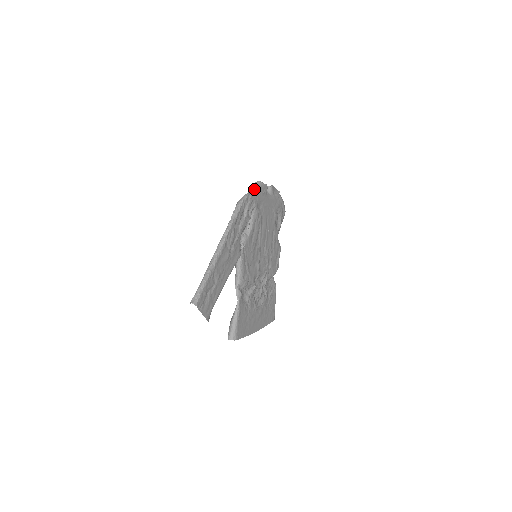
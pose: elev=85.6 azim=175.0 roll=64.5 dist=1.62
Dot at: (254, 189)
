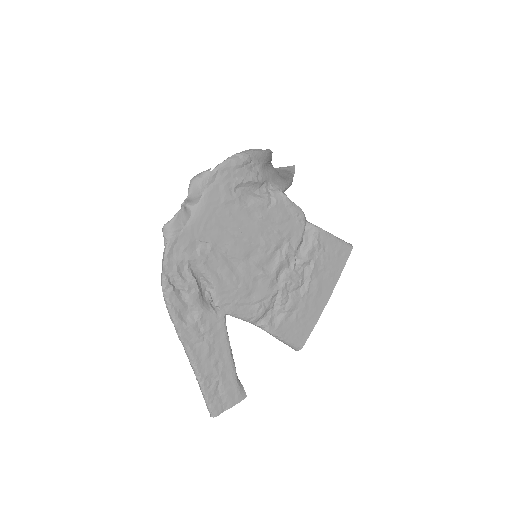
Dot at: (165, 255)
